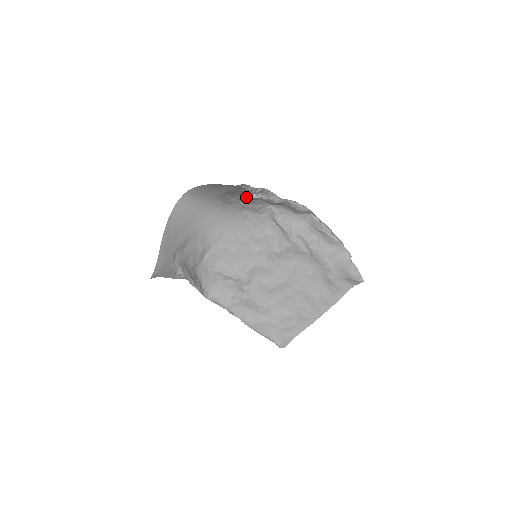
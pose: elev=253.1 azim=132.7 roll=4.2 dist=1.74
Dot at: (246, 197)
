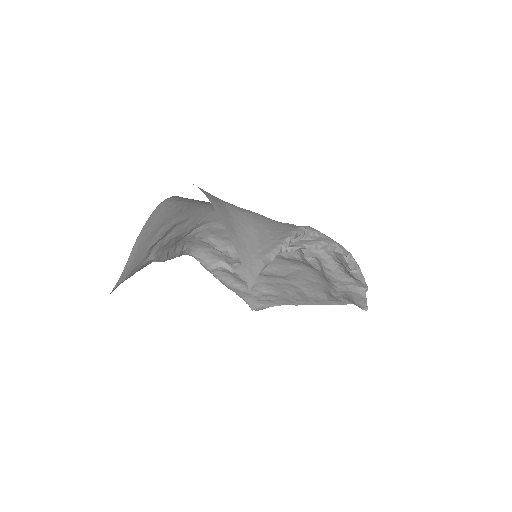
Dot at: occluded
